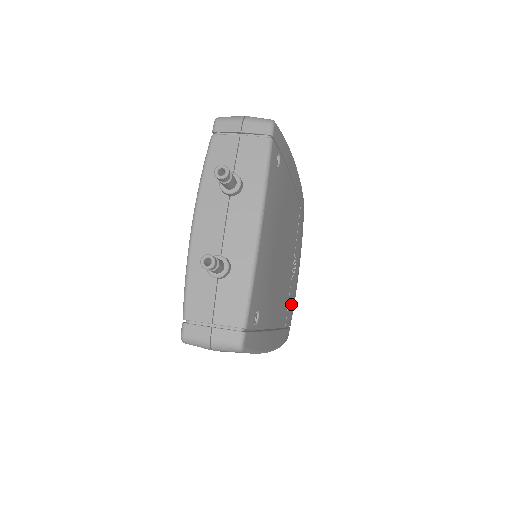
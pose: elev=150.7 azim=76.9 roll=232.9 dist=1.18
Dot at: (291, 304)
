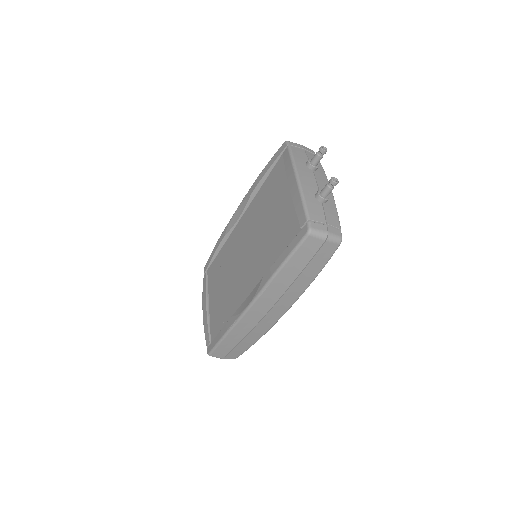
Dot at: occluded
